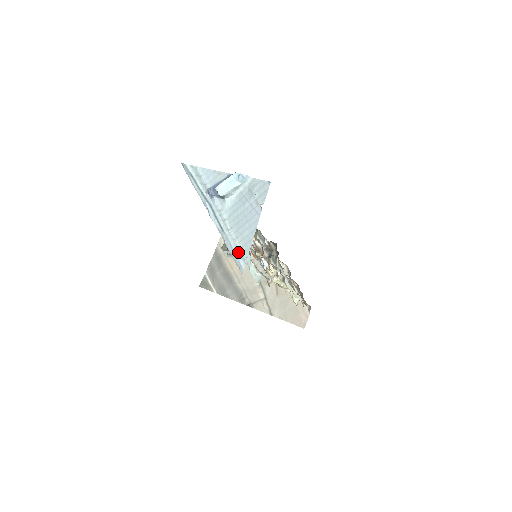
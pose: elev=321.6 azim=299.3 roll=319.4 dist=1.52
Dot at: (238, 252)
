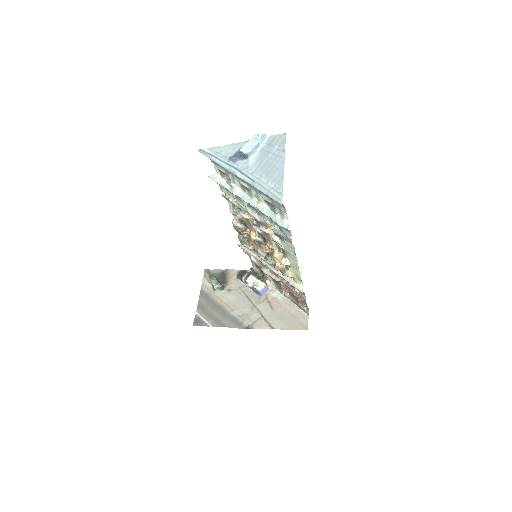
Dot at: (273, 190)
